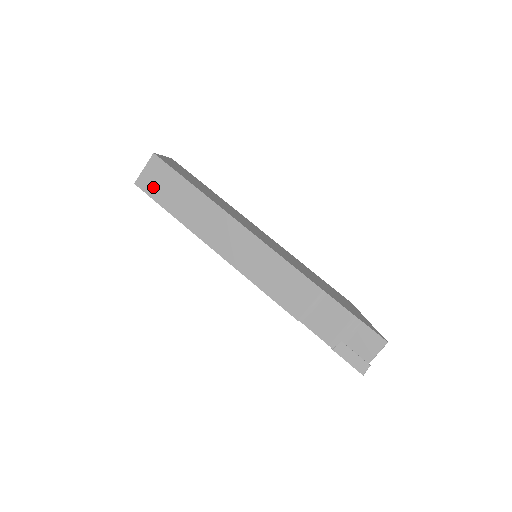
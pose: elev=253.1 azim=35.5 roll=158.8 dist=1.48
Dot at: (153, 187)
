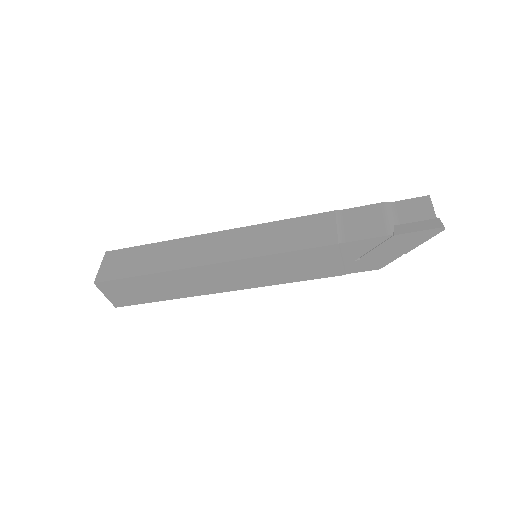
Dot at: (116, 271)
